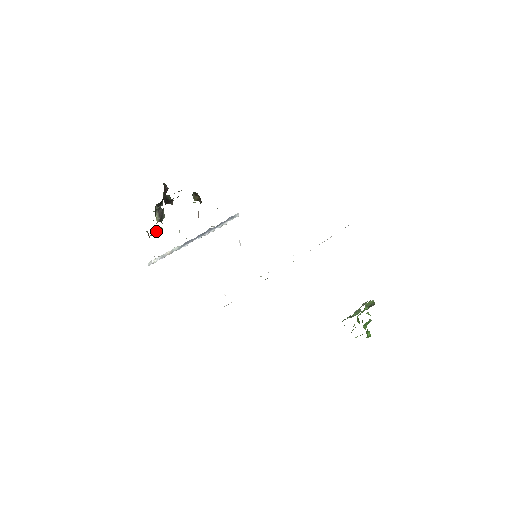
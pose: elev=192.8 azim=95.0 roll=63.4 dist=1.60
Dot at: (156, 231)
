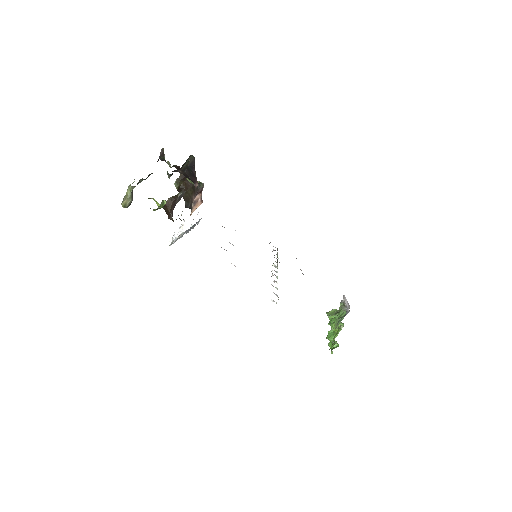
Dot at: (159, 206)
